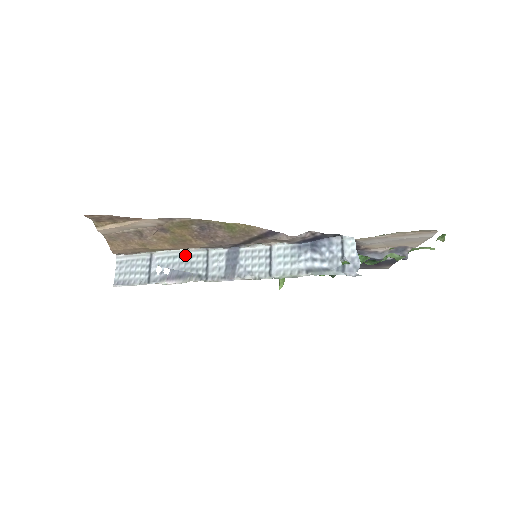
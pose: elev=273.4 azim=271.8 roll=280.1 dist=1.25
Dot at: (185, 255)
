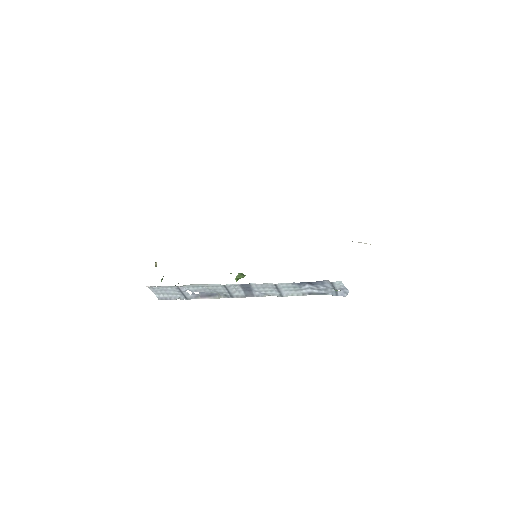
Dot at: (206, 286)
